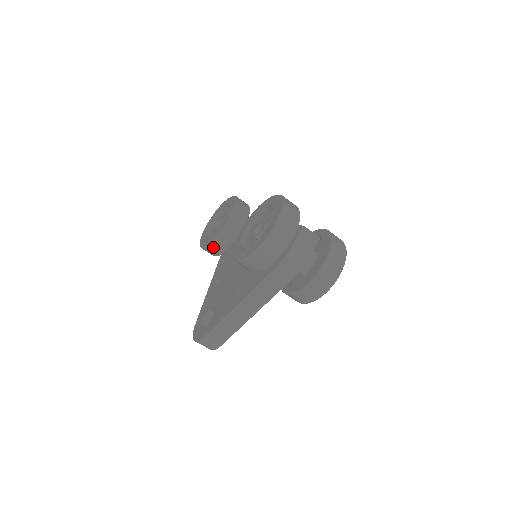
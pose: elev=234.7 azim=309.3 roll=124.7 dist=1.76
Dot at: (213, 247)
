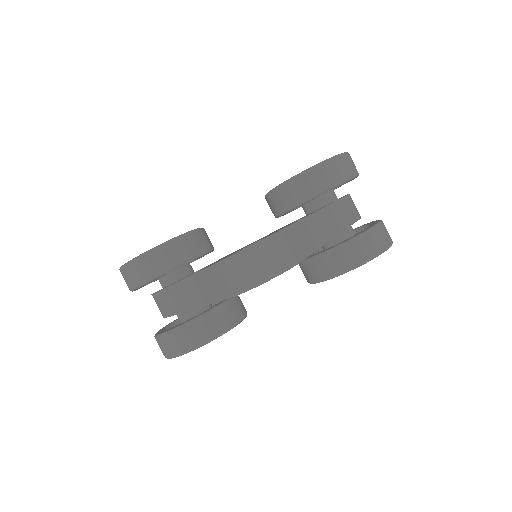
Dot at: (183, 243)
